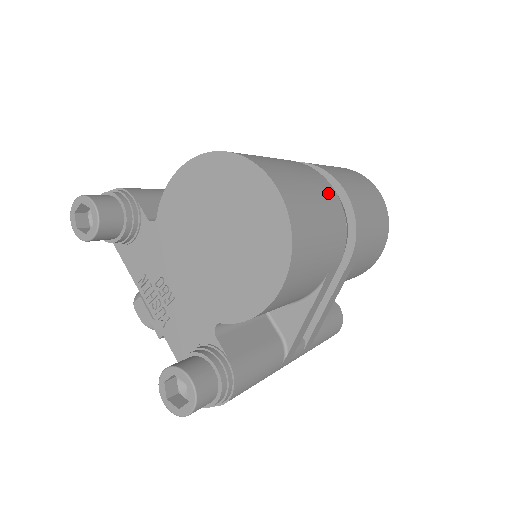
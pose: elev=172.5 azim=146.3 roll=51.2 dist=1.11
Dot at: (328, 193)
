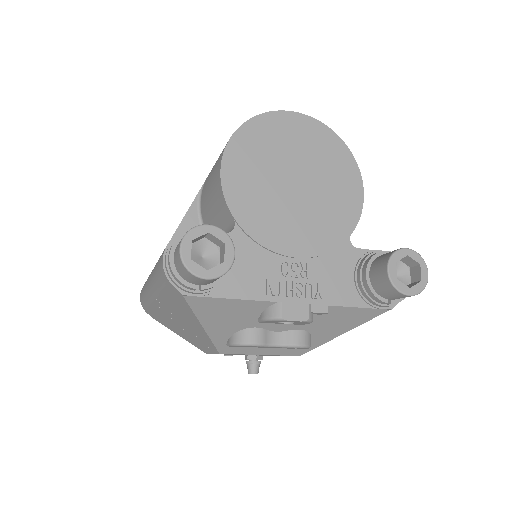
Dot at: occluded
